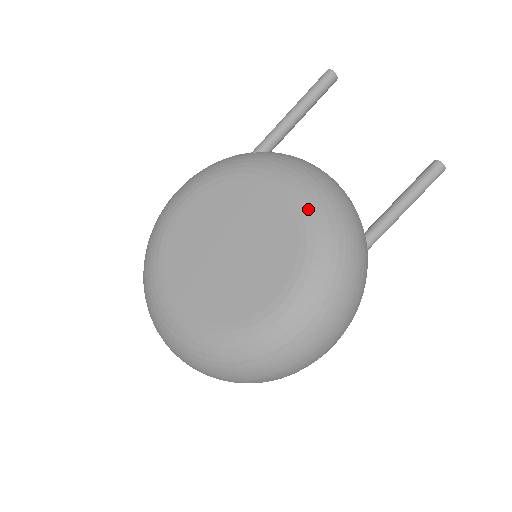
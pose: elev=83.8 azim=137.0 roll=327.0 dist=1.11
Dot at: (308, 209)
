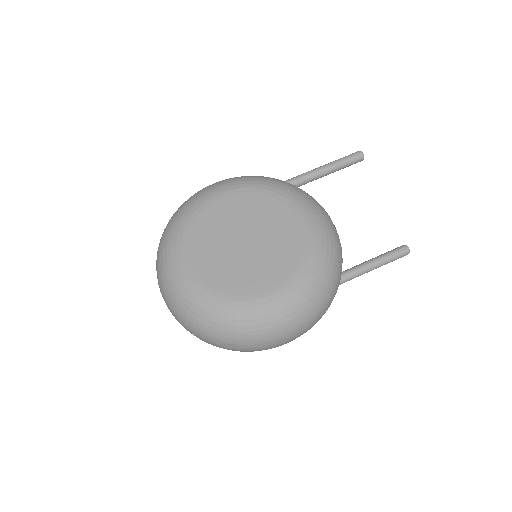
Dot at: (315, 238)
